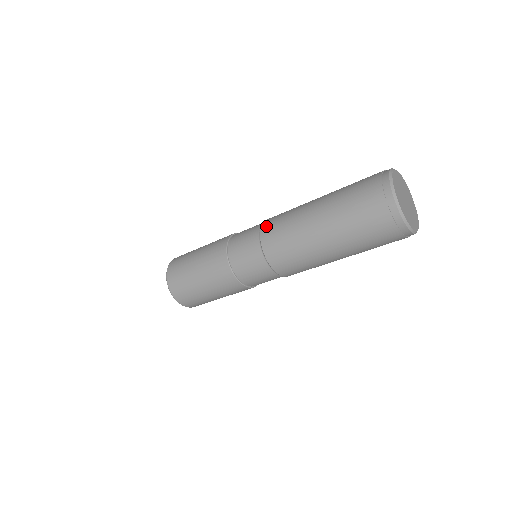
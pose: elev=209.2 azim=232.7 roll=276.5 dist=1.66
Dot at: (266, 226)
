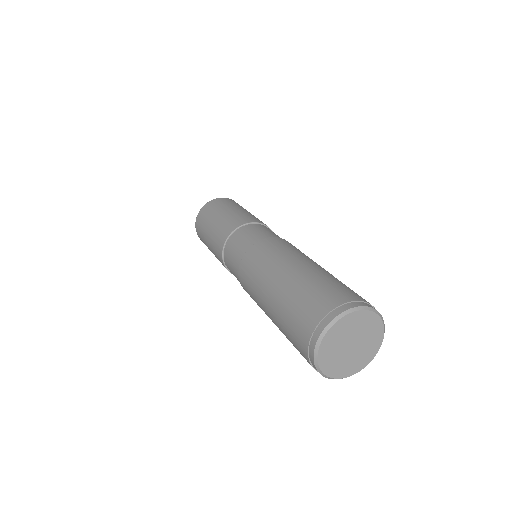
Dot at: occluded
